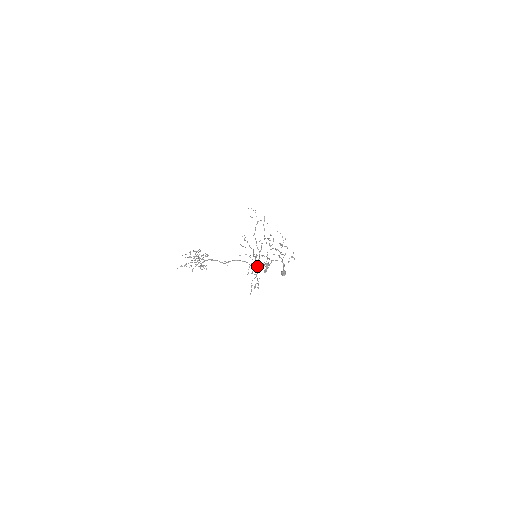
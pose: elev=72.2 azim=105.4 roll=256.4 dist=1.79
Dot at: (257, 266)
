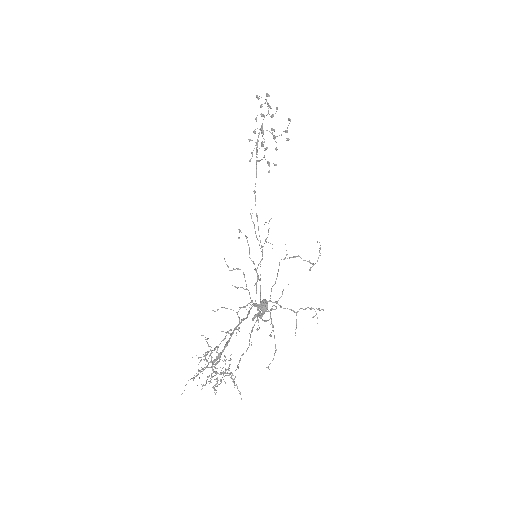
Dot at: occluded
